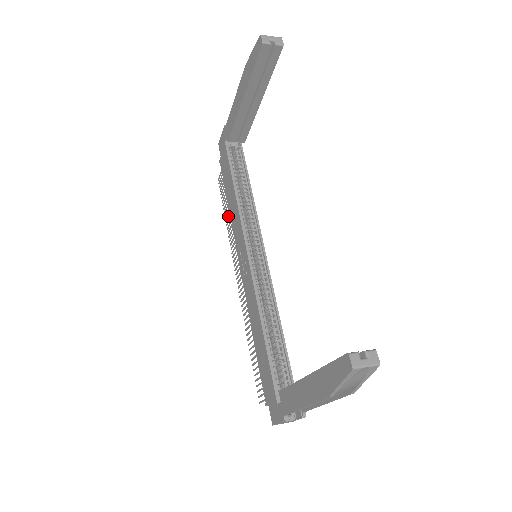
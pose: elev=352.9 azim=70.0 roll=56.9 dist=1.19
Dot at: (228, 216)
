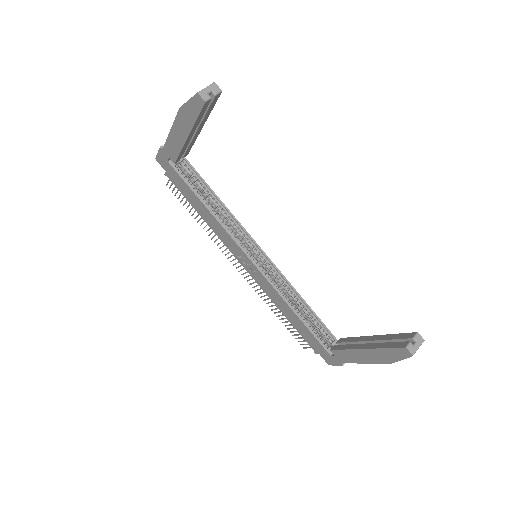
Dot at: occluded
